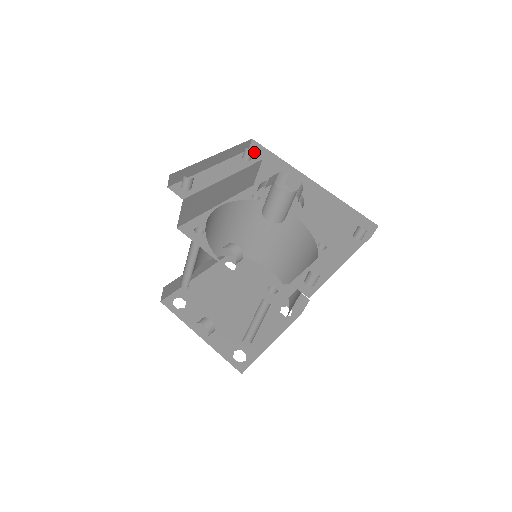
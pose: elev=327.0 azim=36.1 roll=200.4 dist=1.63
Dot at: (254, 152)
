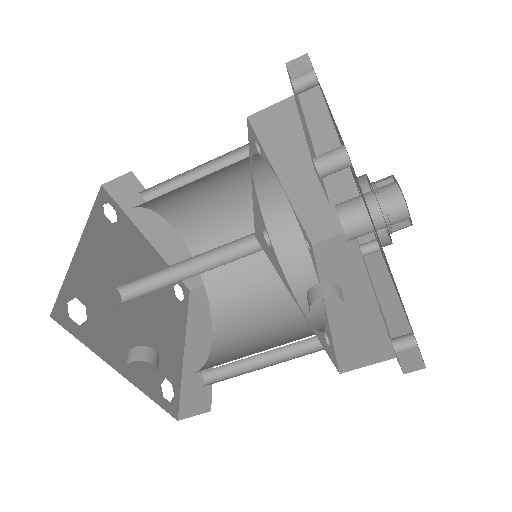
Dot at: (292, 74)
